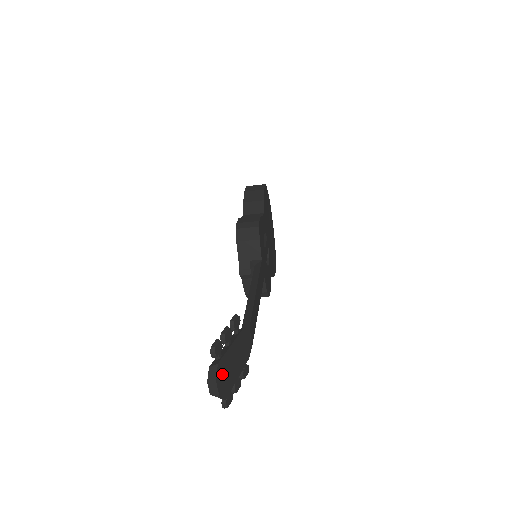
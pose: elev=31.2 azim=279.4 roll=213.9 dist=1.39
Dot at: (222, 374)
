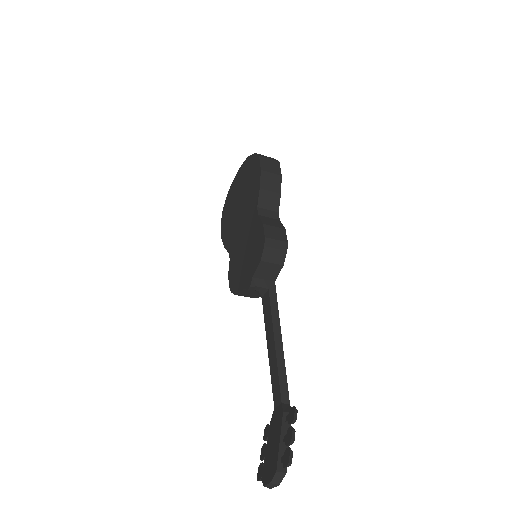
Dot at: occluded
